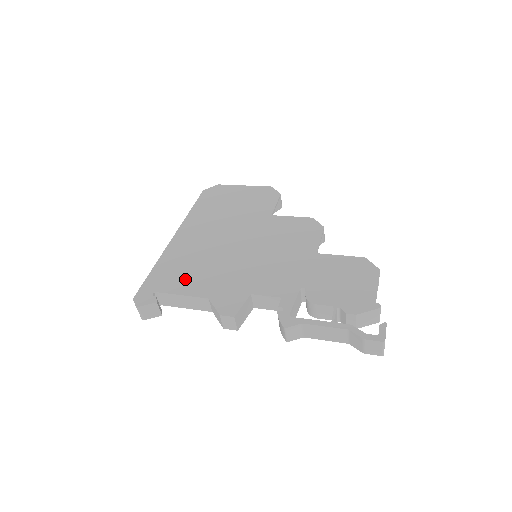
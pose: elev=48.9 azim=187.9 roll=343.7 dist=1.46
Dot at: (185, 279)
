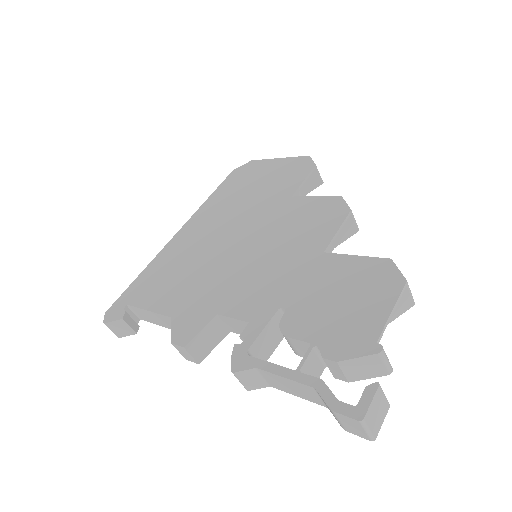
Dot at: (161, 289)
